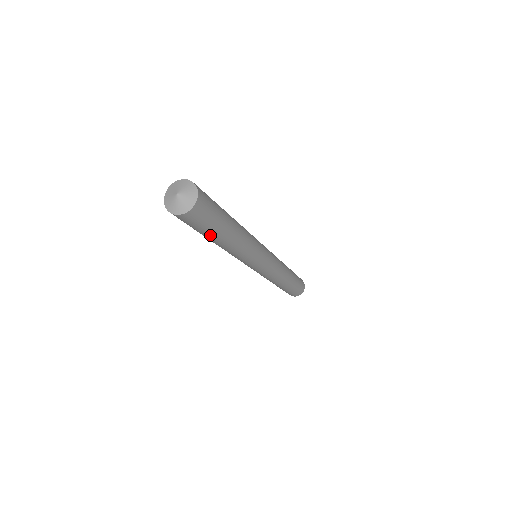
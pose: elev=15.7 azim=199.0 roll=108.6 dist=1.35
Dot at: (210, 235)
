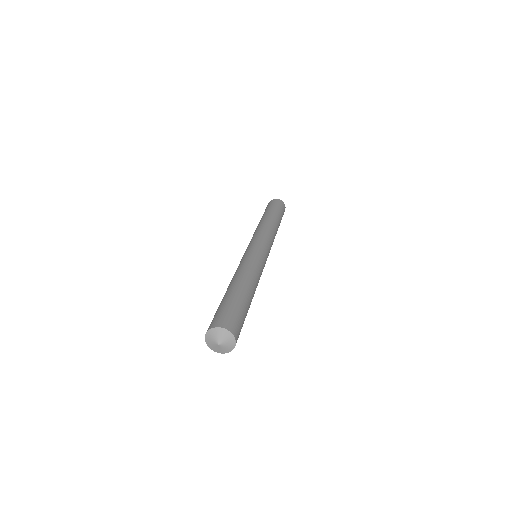
Dot at: occluded
